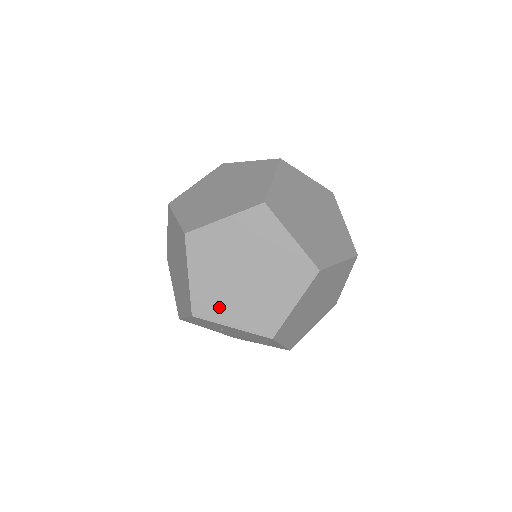
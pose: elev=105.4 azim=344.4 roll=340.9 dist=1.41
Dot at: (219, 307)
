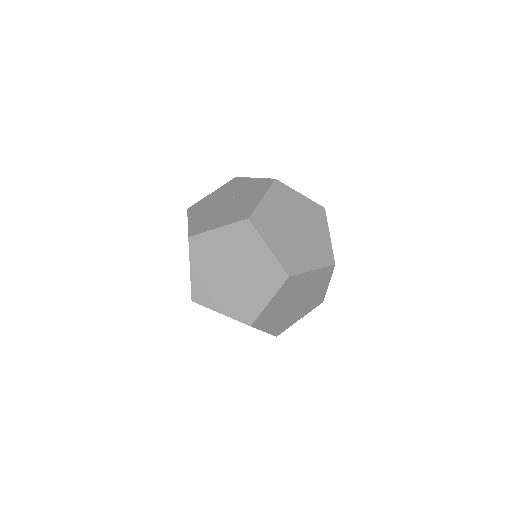
Dot at: (289, 322)
